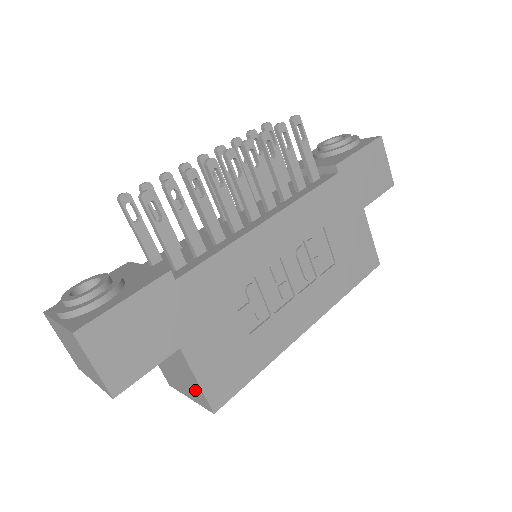
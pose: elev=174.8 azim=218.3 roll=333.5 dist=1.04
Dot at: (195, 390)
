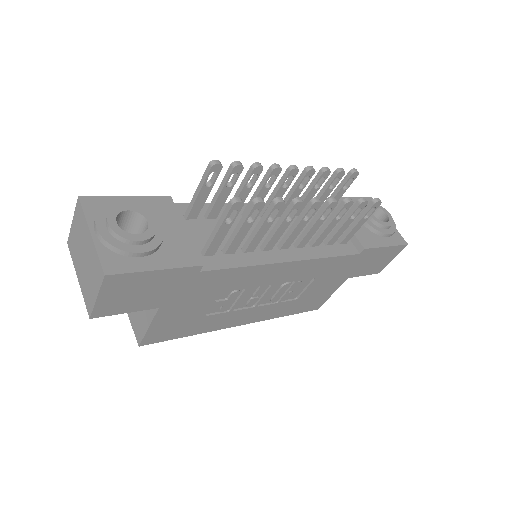
Dot at: (139, 323)
